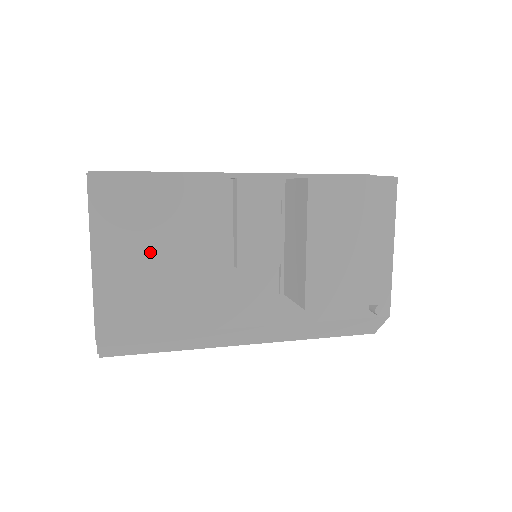
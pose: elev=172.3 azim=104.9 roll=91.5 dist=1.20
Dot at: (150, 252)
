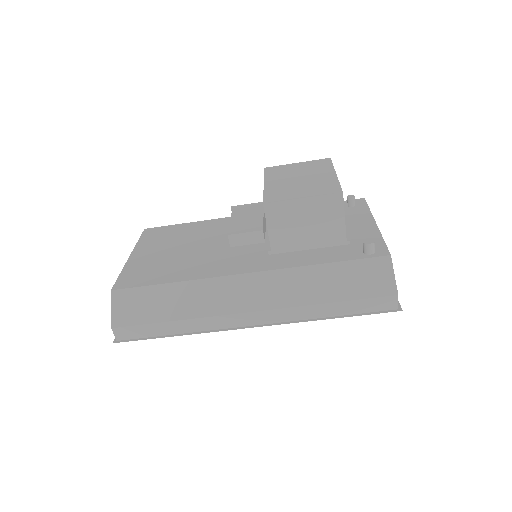
Dot at: (170, 249)
